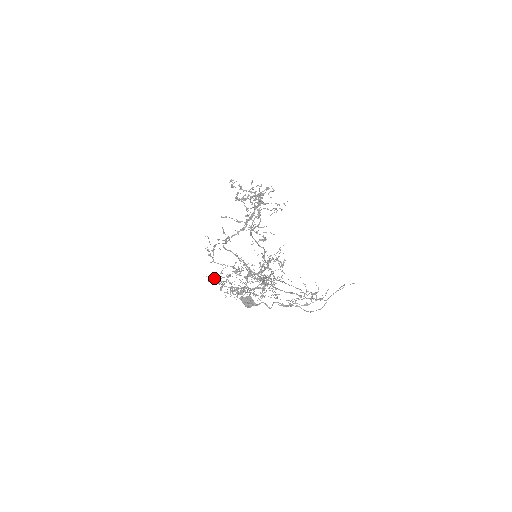
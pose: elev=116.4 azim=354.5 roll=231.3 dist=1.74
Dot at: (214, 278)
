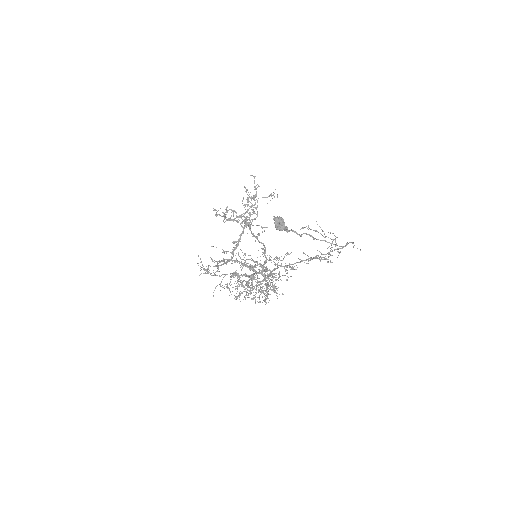
Dot at: (215, 288)
